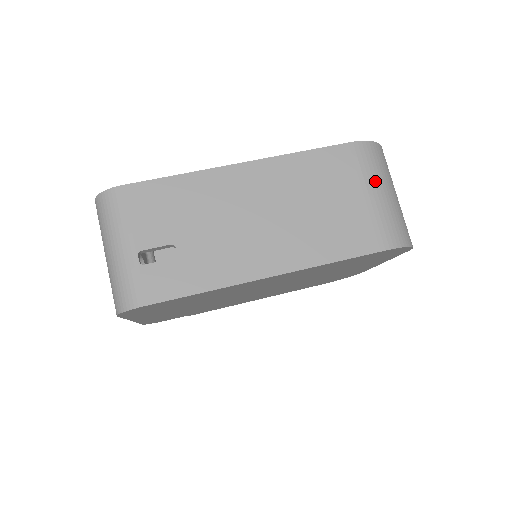
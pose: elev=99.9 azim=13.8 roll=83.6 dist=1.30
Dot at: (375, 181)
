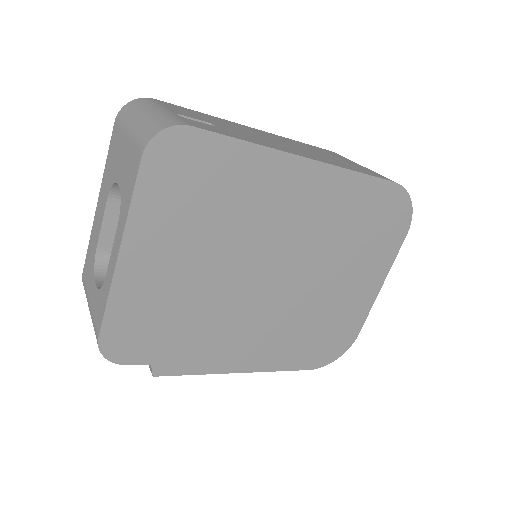
Dot at: occluded
